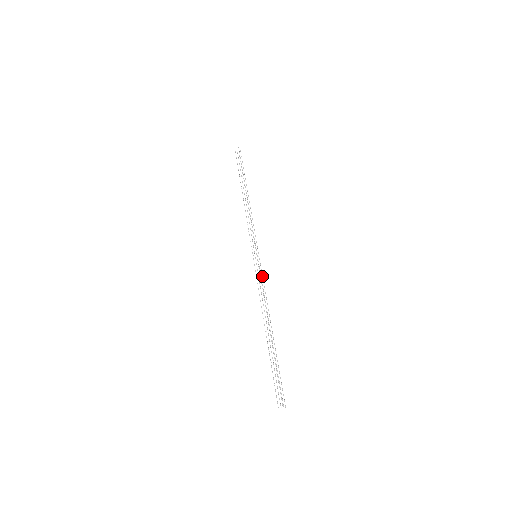
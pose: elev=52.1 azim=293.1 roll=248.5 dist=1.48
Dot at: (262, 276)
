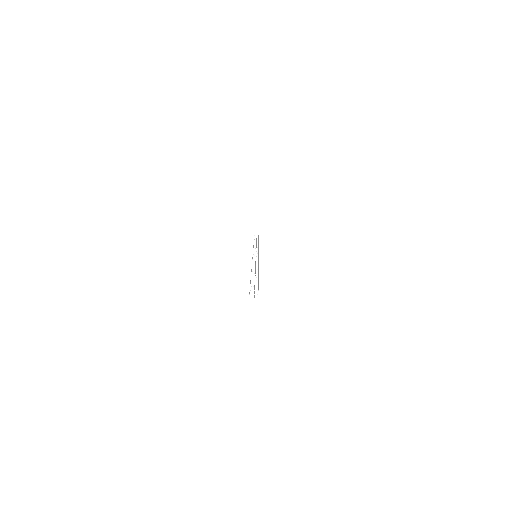
Dot at: occluded
